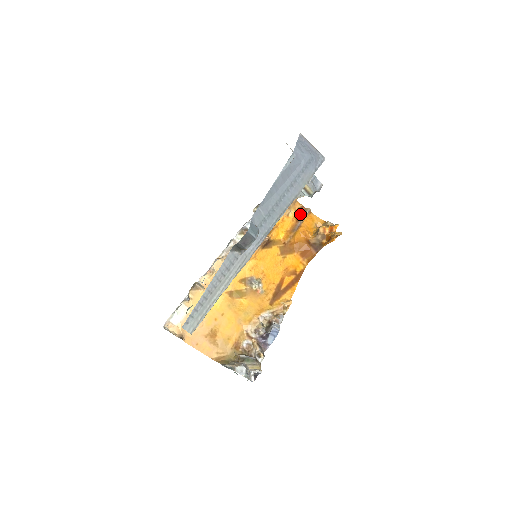
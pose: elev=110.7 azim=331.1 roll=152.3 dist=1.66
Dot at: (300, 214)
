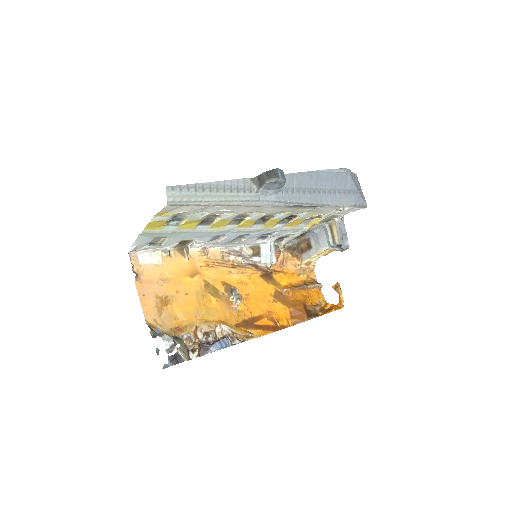
Dot at: (310, 282)
